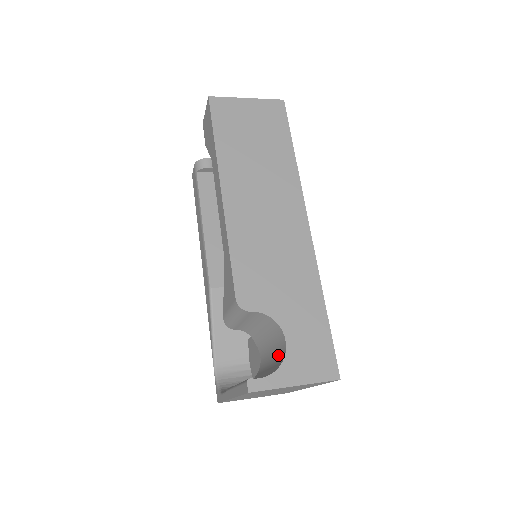
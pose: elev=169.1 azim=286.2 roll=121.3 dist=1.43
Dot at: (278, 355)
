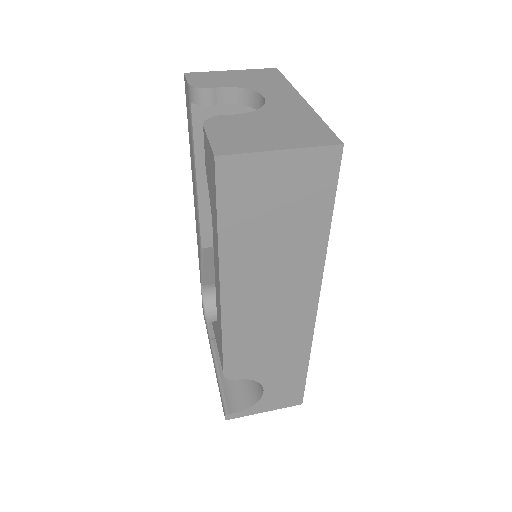
Dot at: occluded
